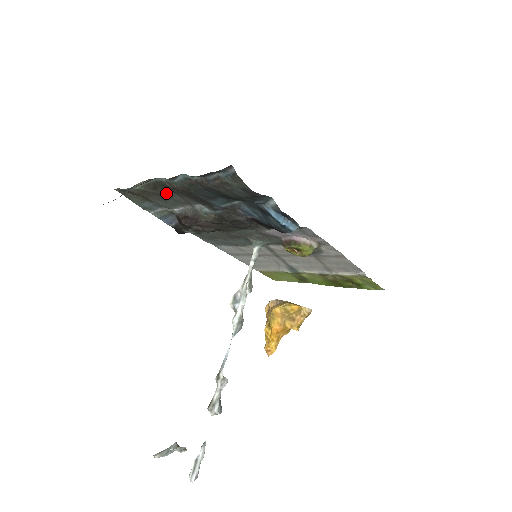
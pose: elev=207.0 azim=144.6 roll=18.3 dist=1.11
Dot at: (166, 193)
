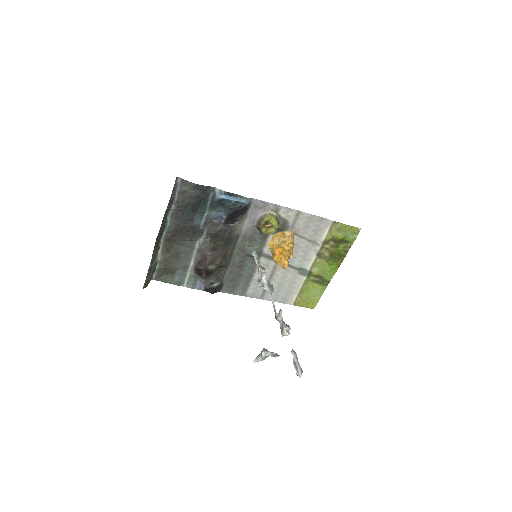
Dot at: (176, 250)
